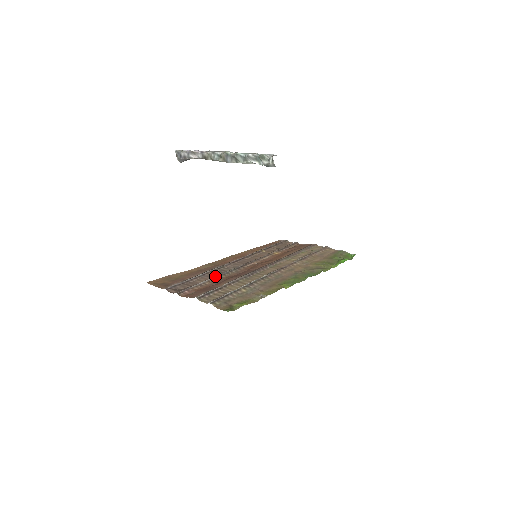
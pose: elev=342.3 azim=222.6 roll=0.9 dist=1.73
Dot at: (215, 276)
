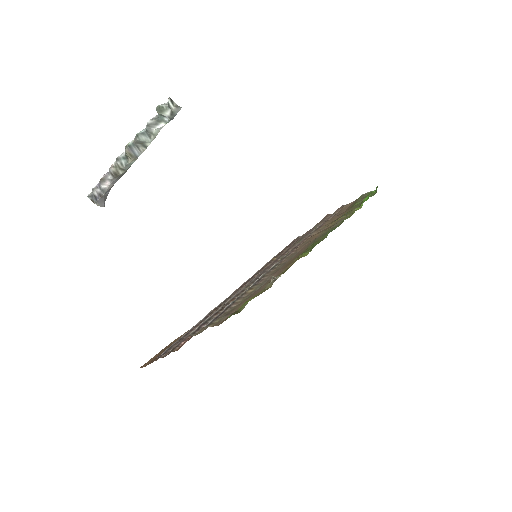
Dot at: occluded
